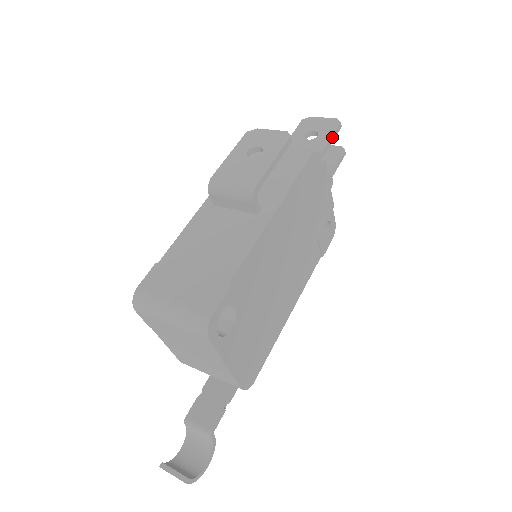
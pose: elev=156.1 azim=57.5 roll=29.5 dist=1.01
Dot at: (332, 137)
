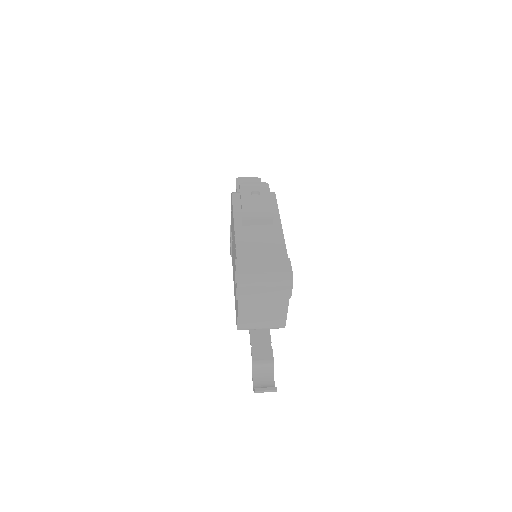
Dot at: occluded
